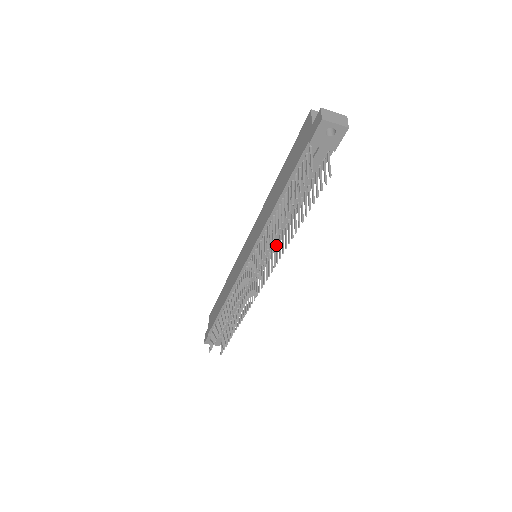
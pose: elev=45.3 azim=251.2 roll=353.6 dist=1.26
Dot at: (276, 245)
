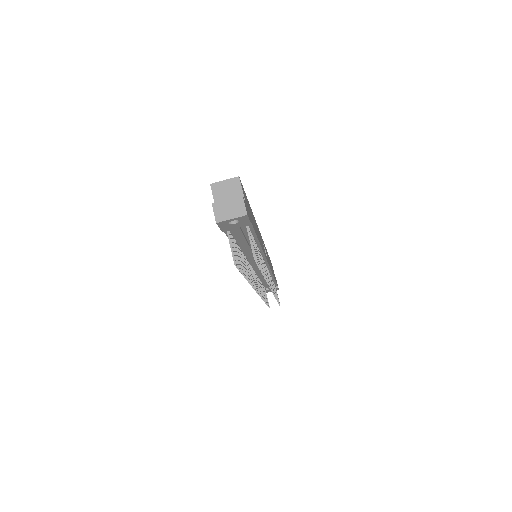
Dot at: occluded
